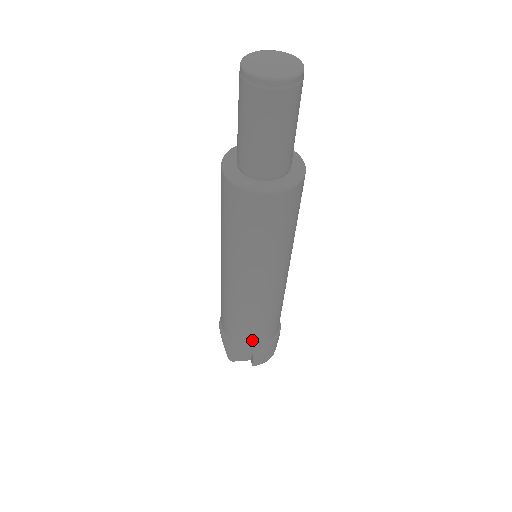
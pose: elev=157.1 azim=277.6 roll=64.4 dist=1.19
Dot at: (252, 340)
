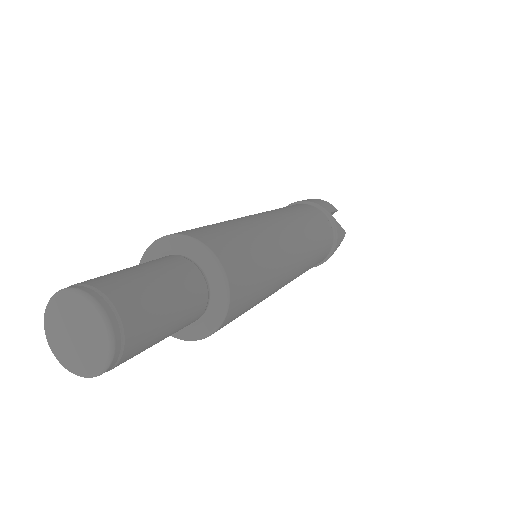
Dot at: occluded
